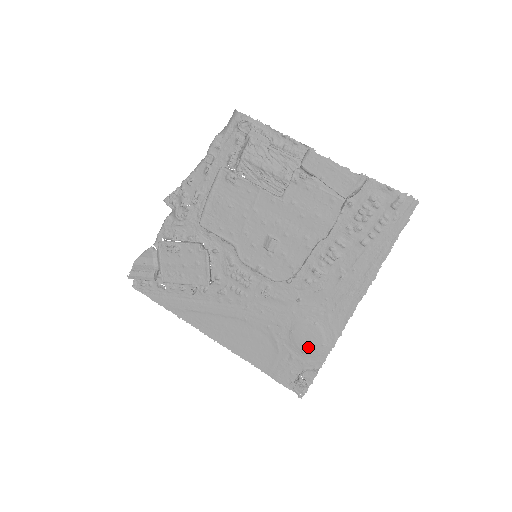
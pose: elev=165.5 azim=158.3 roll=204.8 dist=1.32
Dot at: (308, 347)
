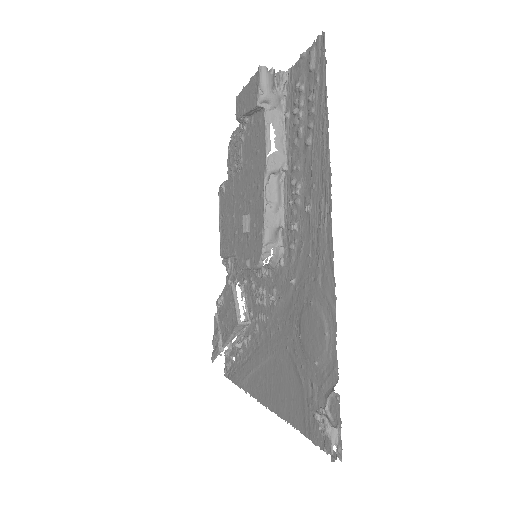
Dot at: (317, 350)
